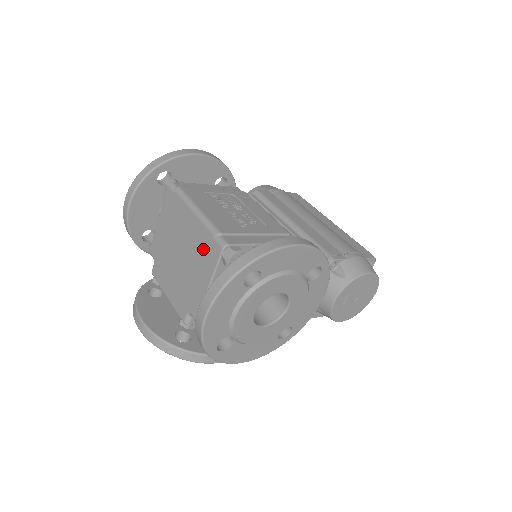
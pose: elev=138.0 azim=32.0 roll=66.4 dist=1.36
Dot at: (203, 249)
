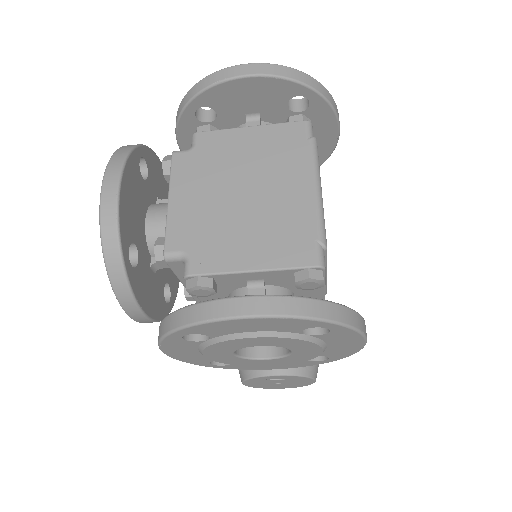
Dot at: (288, 232)
